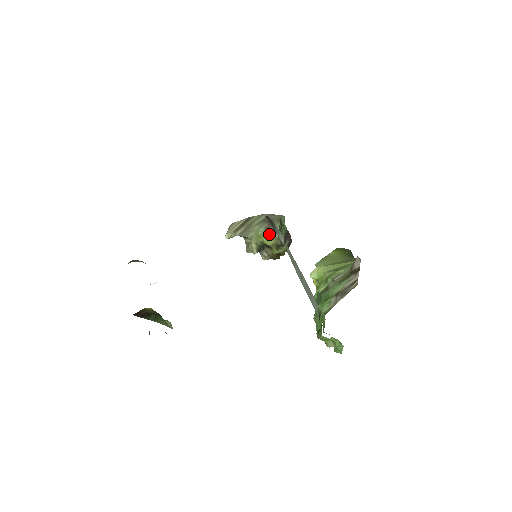
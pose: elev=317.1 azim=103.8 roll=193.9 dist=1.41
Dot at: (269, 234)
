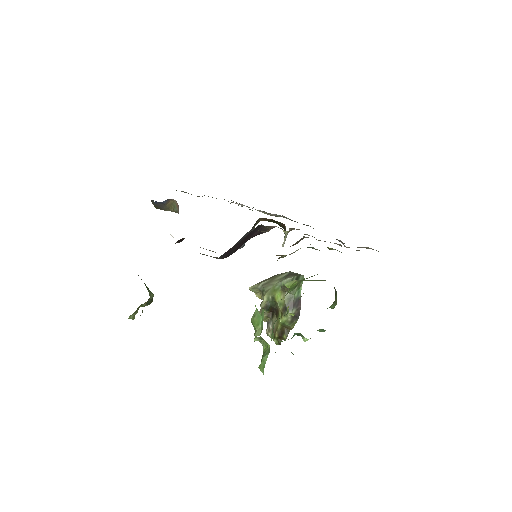
Dot at: (282, 282)
